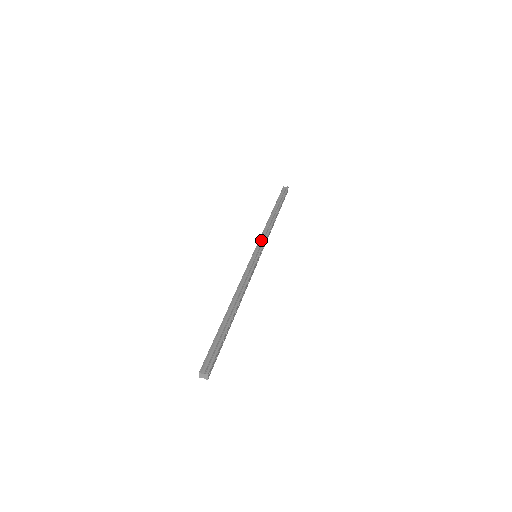
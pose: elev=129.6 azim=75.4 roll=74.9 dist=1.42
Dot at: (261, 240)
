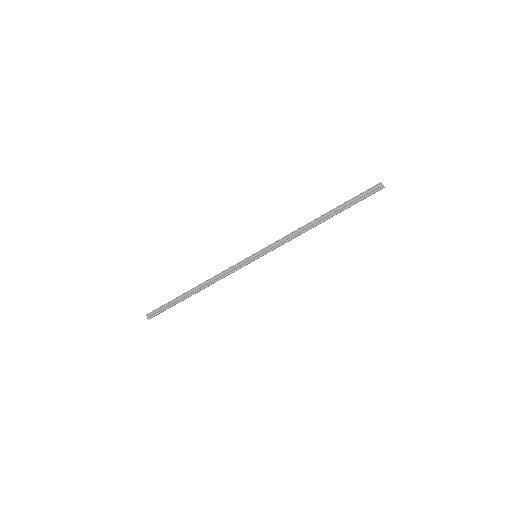
Dot at: (275, 244)
